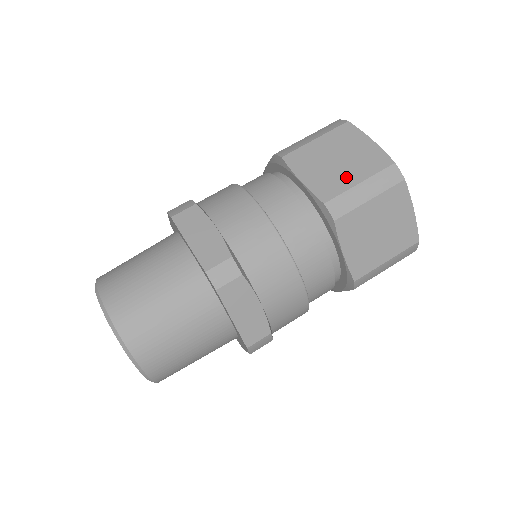
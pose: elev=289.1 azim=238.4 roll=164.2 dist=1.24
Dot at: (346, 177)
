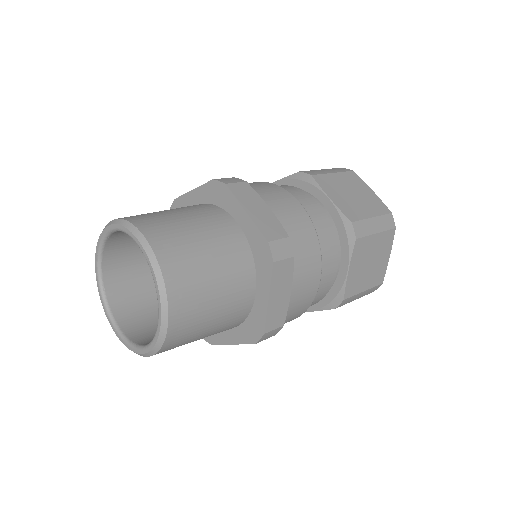
Dot at: (362, 209)
